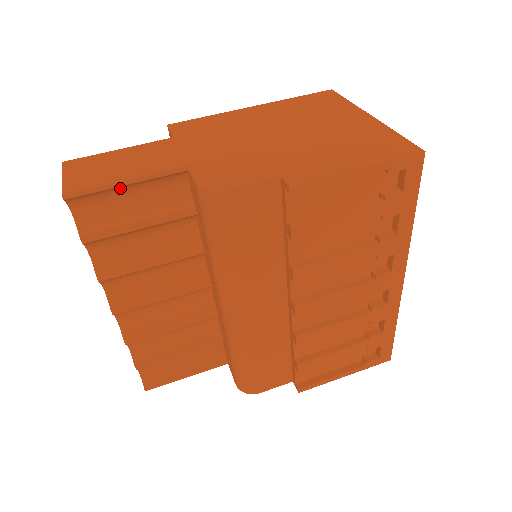
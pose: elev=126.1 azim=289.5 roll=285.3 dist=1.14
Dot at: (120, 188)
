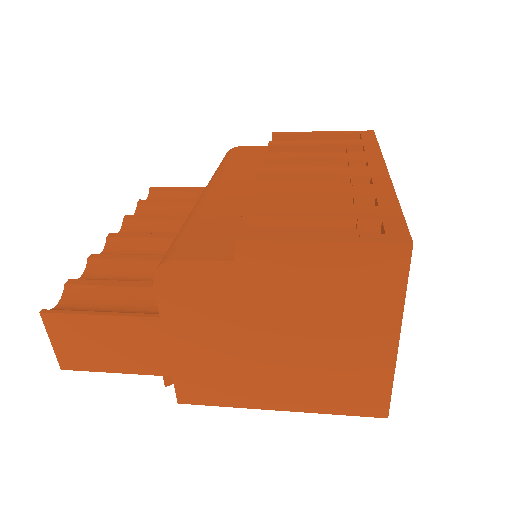
Dot at: (182, 192)
